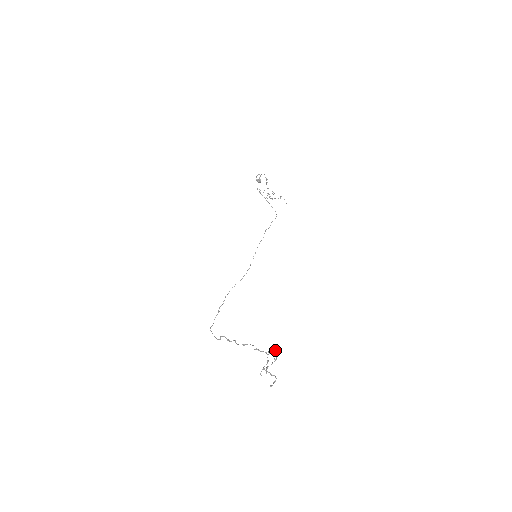
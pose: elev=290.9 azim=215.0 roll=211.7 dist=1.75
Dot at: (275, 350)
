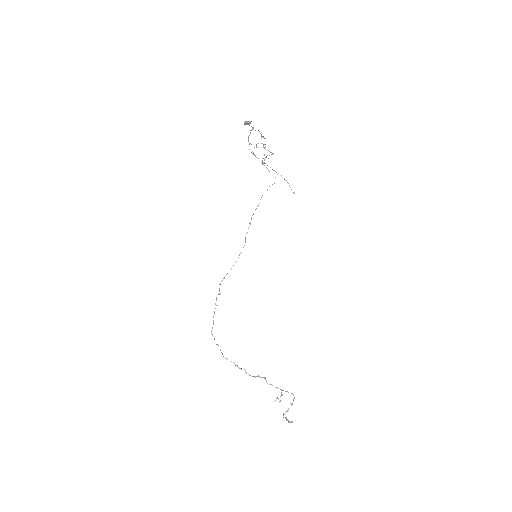
Dot at: occluded
